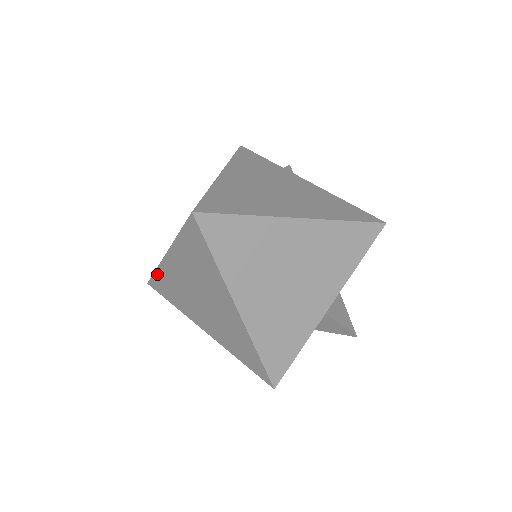
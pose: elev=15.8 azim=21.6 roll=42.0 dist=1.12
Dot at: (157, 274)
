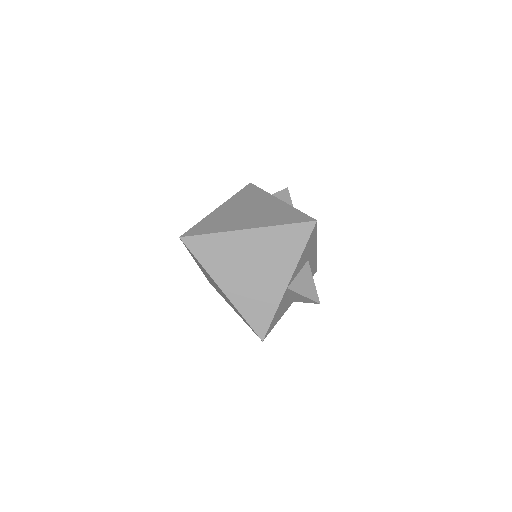
Dot at: (205, 276)
